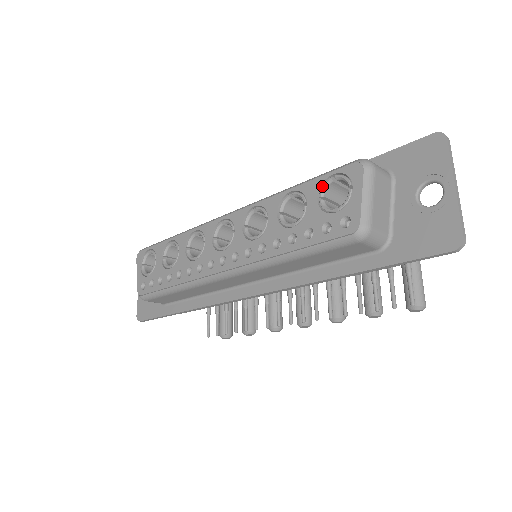
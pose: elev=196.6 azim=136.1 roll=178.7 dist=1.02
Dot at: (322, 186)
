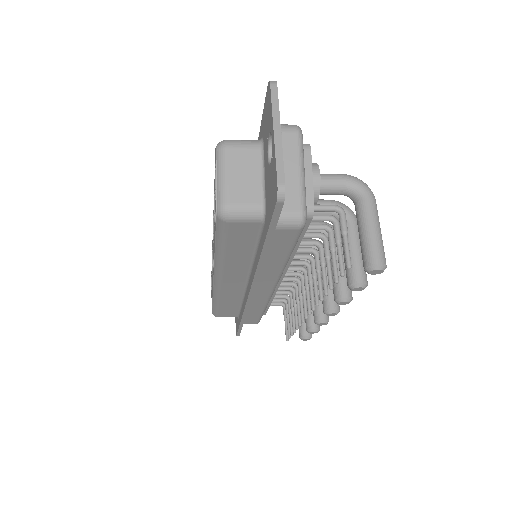
Dot at: occluded
